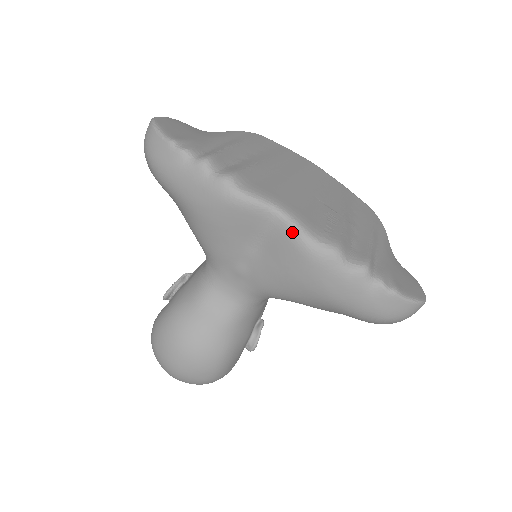
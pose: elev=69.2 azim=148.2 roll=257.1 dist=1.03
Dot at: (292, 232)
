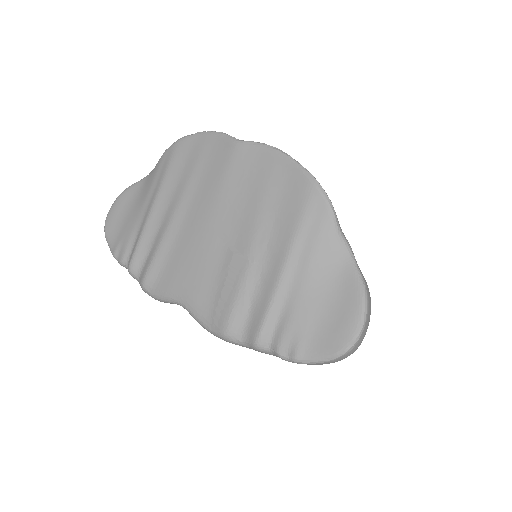
Dot at: (197, 321)
